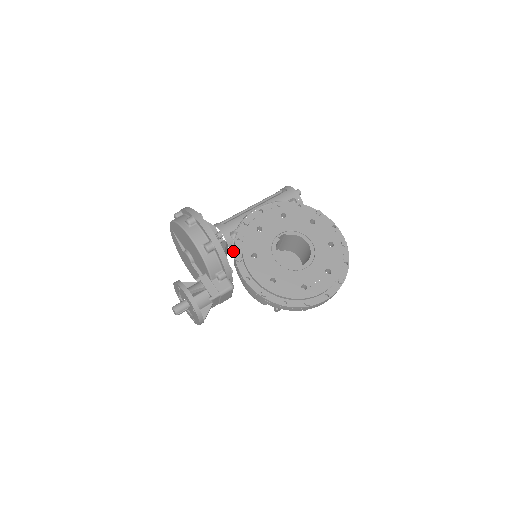
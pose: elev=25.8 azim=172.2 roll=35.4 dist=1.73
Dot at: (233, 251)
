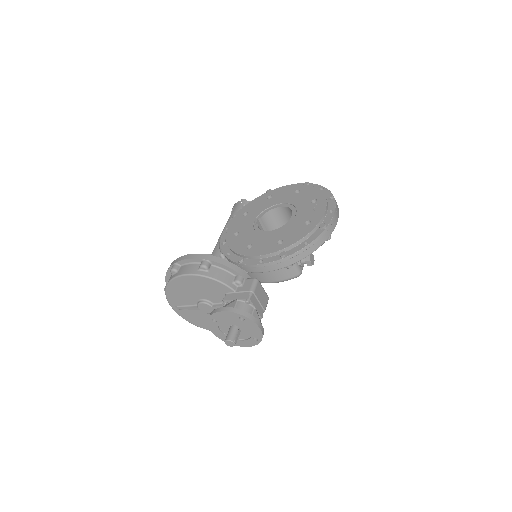
Dot at: occluded
